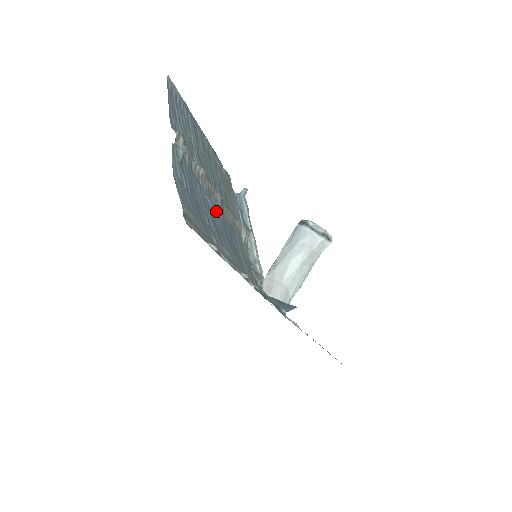
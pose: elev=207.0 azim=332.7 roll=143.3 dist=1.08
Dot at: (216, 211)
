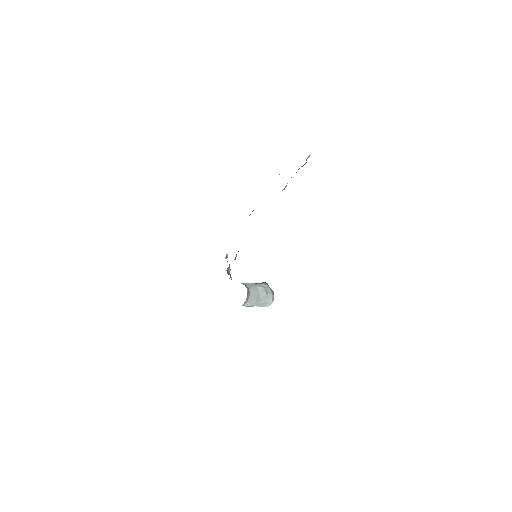
Dot at: occluded
